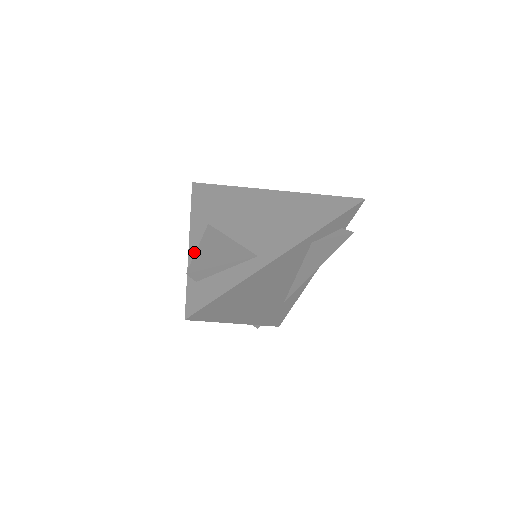
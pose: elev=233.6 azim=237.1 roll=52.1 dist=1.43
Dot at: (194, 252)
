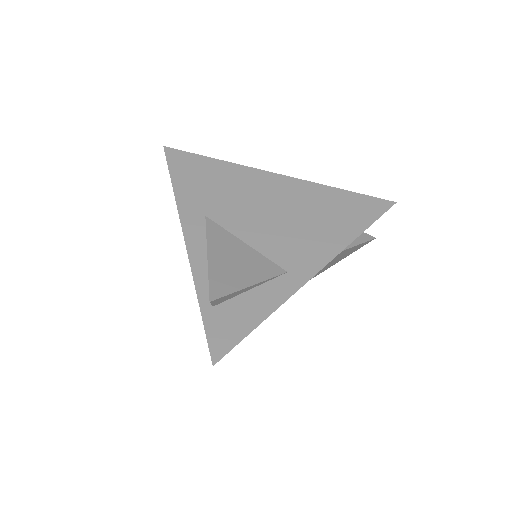
Dot at: (197, 259)
